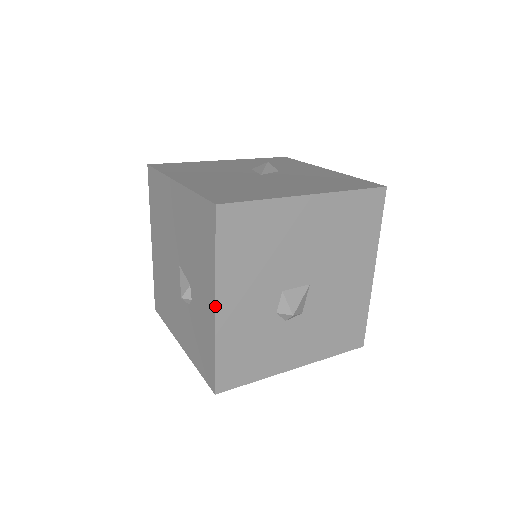
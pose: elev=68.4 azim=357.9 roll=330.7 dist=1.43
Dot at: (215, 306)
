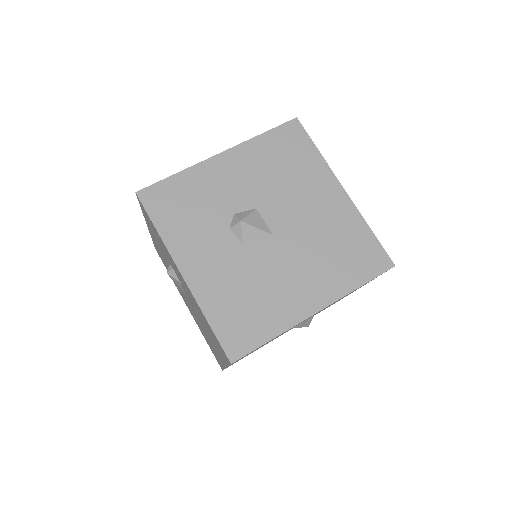
Dot at: (221, 152)
